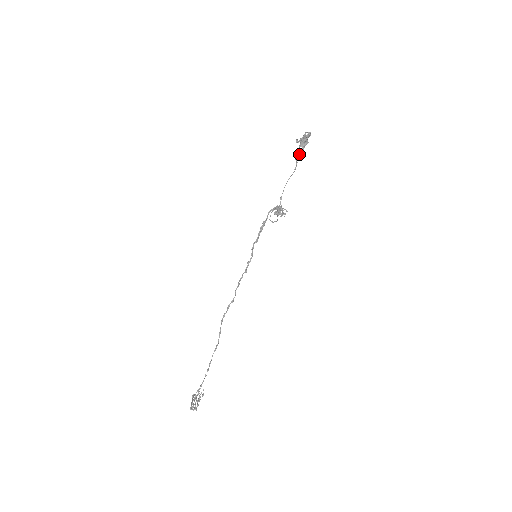
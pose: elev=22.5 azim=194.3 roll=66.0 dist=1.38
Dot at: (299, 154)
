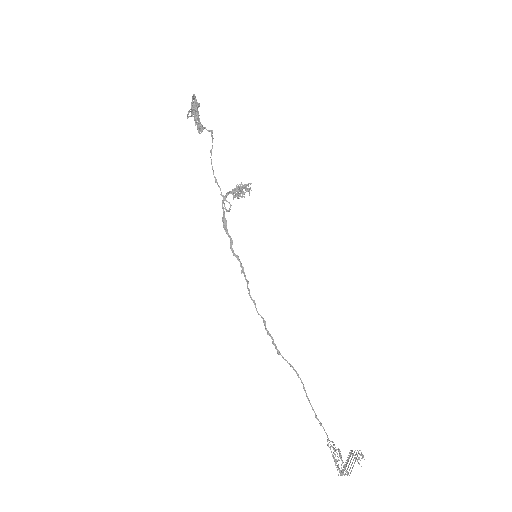
Dot at: (200, 124)
